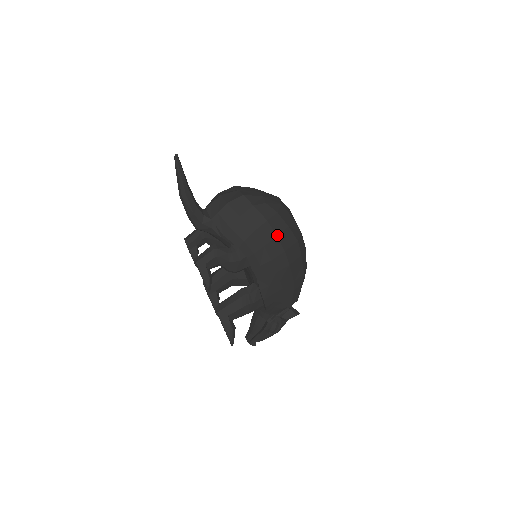
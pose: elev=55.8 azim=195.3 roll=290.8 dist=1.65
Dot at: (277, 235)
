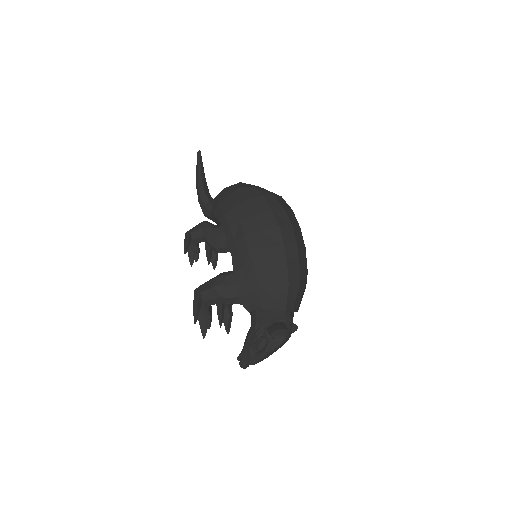
Dot at: (255, 213)
